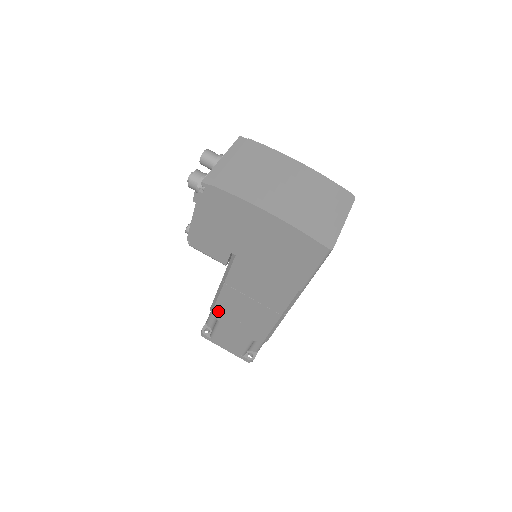
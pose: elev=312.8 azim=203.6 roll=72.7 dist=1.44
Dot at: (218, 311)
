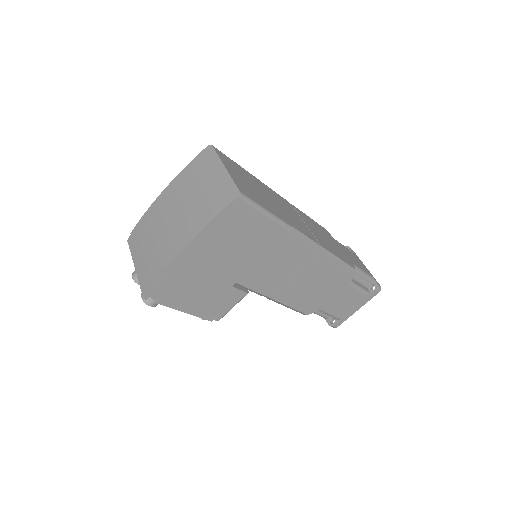
Dot at: (306, 309)
